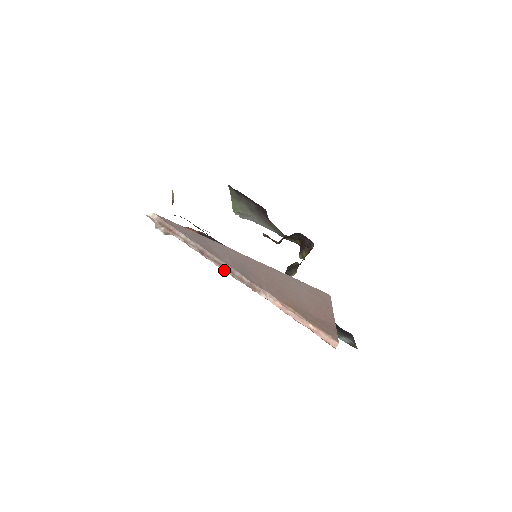
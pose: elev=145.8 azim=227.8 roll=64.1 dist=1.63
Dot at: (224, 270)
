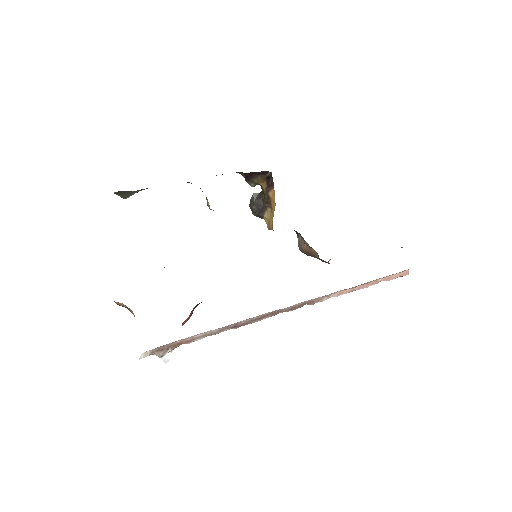
Dot at: occluded
